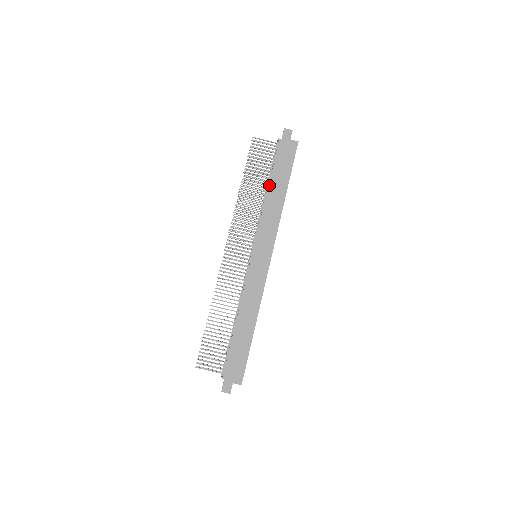
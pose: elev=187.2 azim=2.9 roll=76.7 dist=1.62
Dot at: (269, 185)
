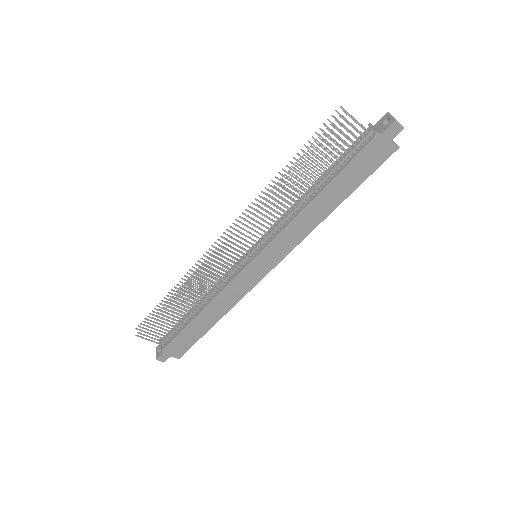
Dot at: (322, 190)
